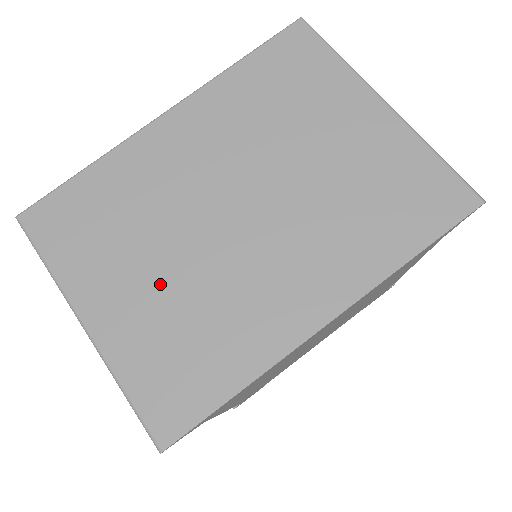
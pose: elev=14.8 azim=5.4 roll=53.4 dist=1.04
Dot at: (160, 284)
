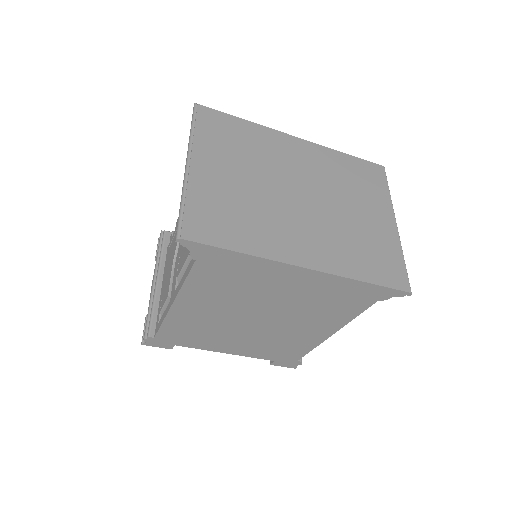
Dot at: (240, 184)
